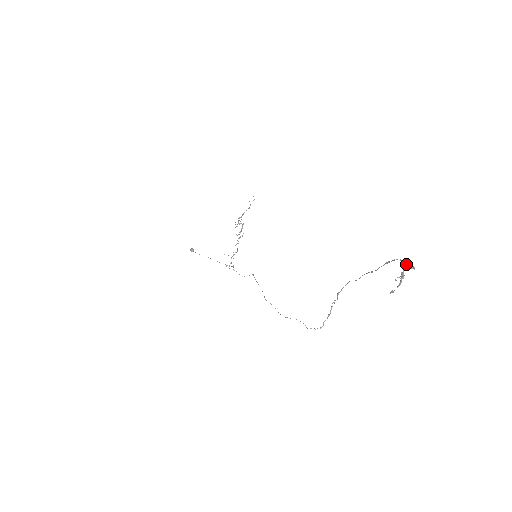
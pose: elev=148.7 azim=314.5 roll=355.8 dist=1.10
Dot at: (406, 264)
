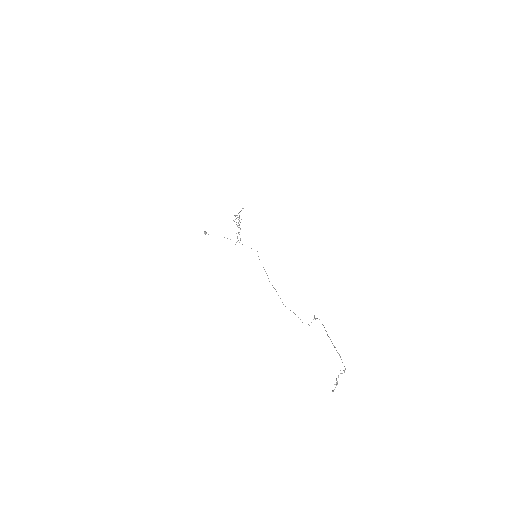
Dot at: occluded
